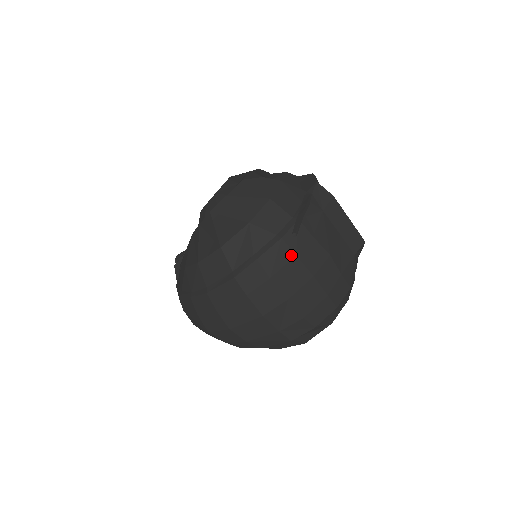
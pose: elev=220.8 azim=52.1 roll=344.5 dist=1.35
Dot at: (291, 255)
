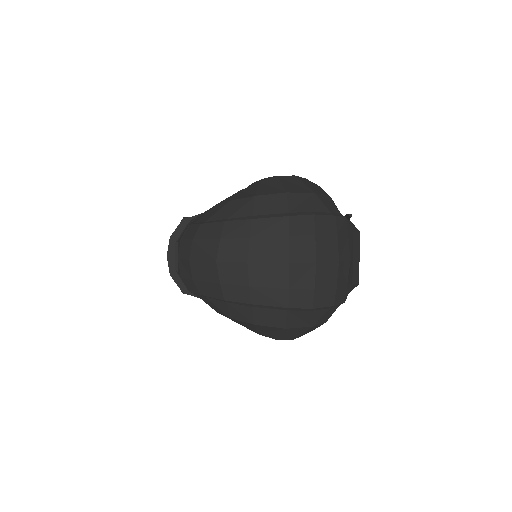
Dot at: (335, 232)
